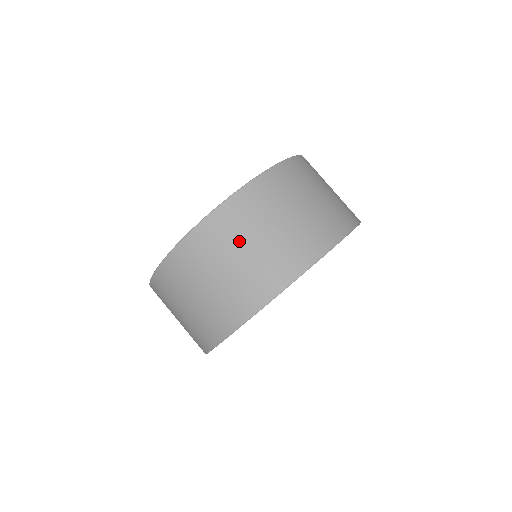
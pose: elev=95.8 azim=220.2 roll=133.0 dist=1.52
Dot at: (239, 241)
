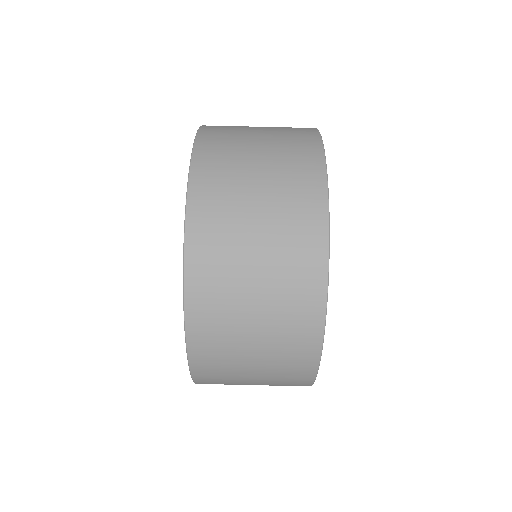
Dot at: (240, 236)
